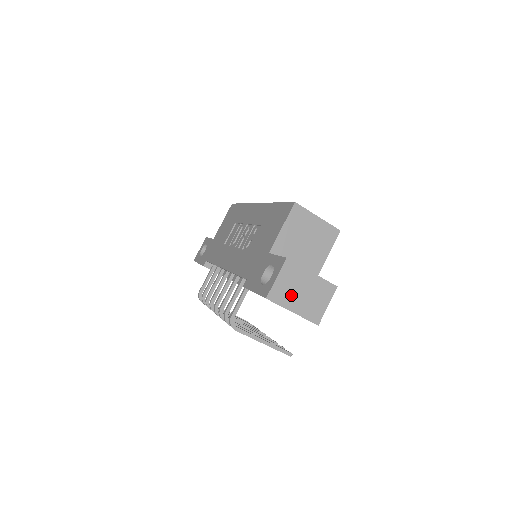
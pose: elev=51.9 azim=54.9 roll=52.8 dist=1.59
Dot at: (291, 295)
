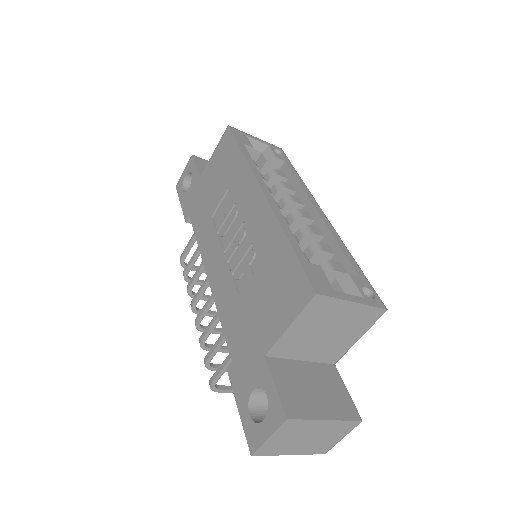
Dot at: (290, 444)
